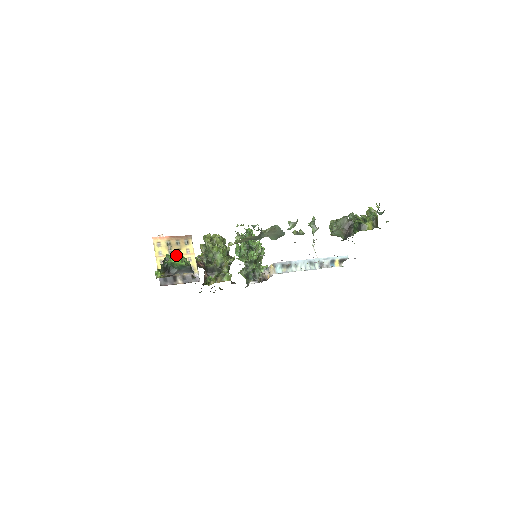
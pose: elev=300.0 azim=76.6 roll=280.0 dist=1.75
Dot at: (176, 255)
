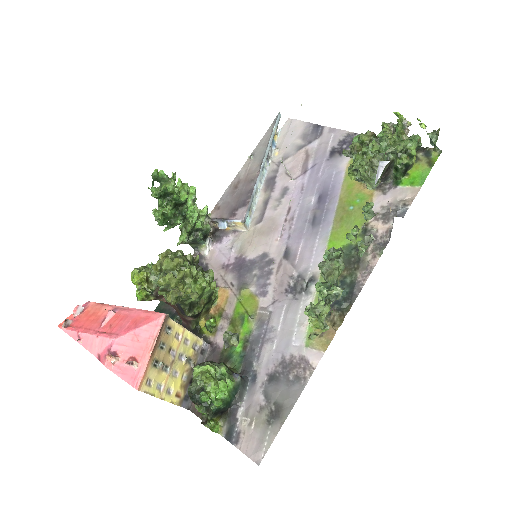
Dot at: (210, 383)
